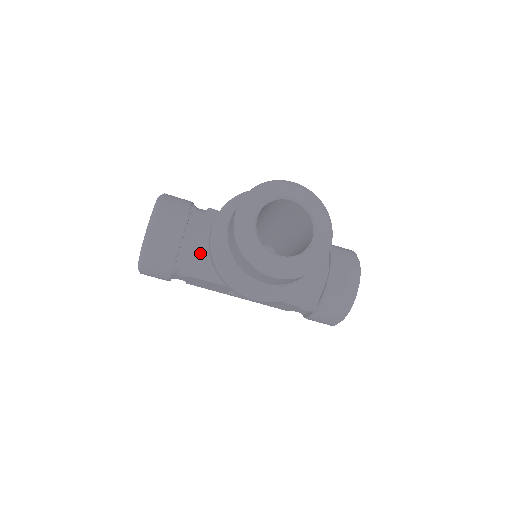
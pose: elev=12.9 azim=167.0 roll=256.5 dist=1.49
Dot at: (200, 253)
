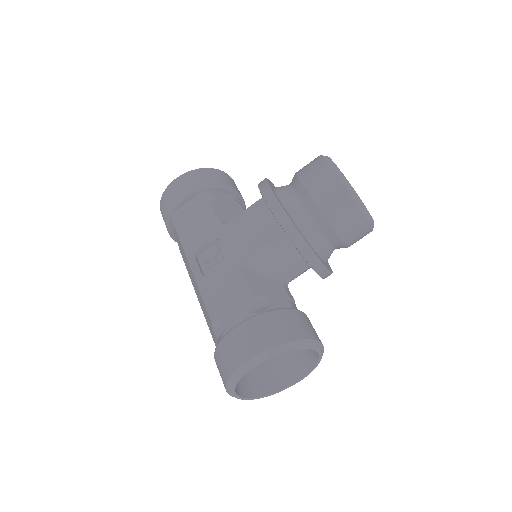
Dot at: (233, 206)
